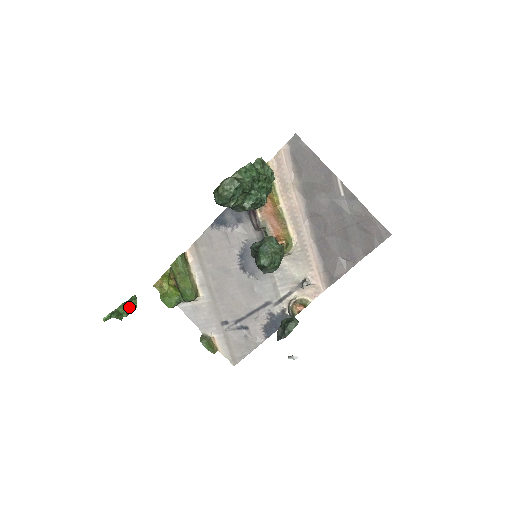
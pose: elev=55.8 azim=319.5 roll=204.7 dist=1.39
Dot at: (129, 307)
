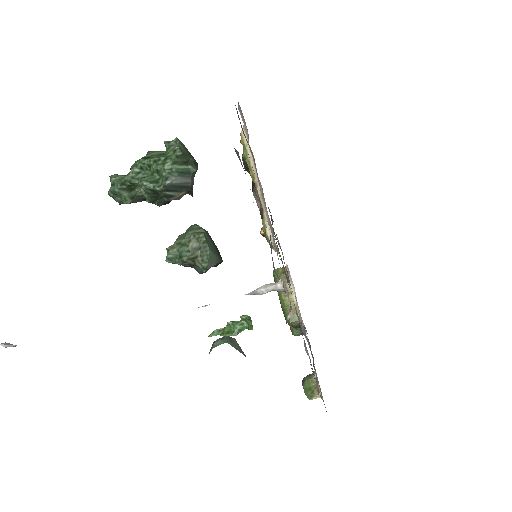
Dot at: (238, 327)
